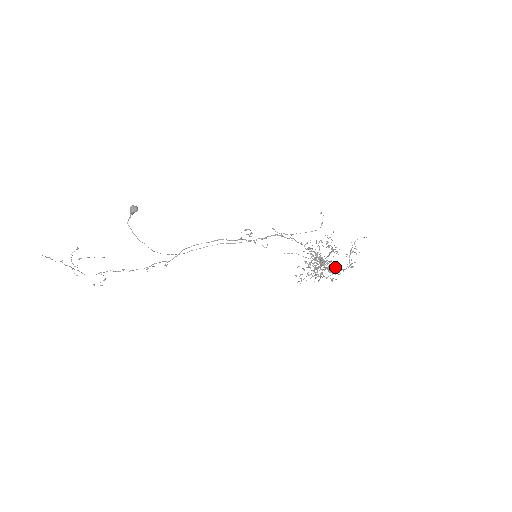
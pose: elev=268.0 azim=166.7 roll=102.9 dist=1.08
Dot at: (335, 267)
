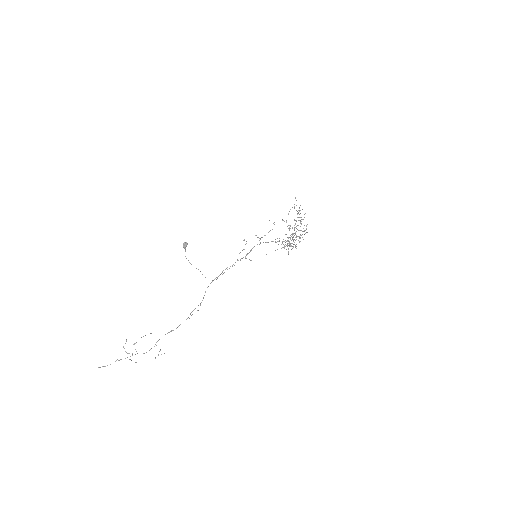
Dot at: occluded
